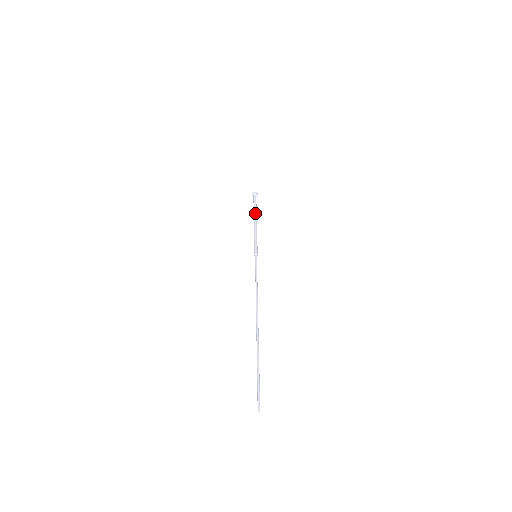
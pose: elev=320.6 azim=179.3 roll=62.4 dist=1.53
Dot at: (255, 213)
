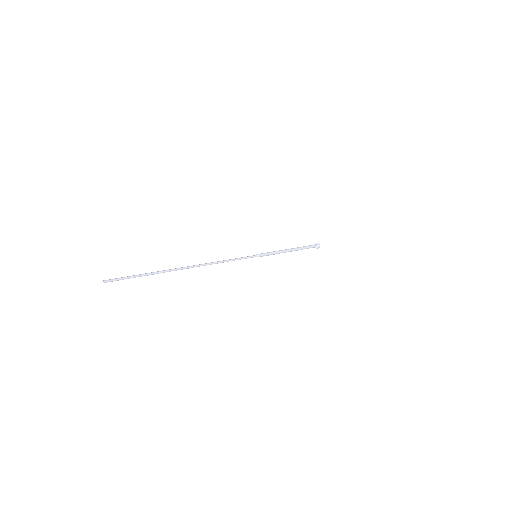
Dot at: (298, 247)
